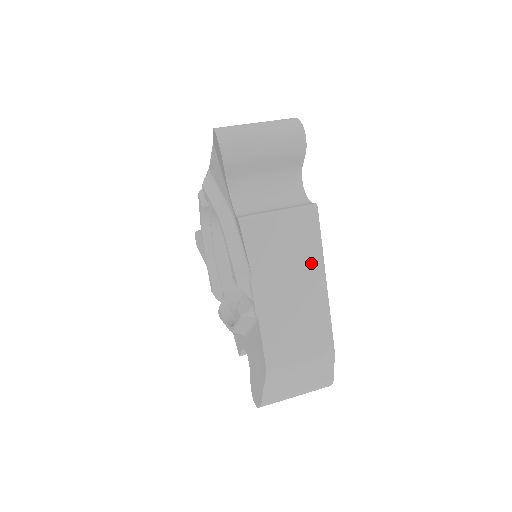
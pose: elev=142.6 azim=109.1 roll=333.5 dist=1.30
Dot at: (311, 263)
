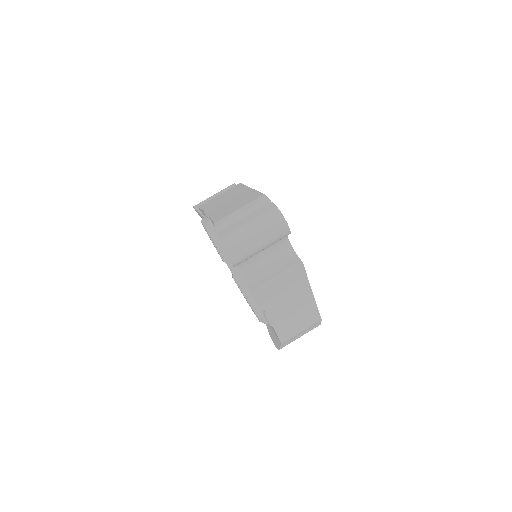
Dot at: (302, 290)
